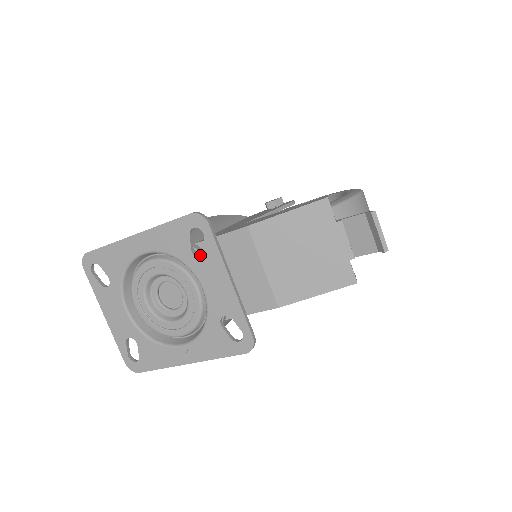
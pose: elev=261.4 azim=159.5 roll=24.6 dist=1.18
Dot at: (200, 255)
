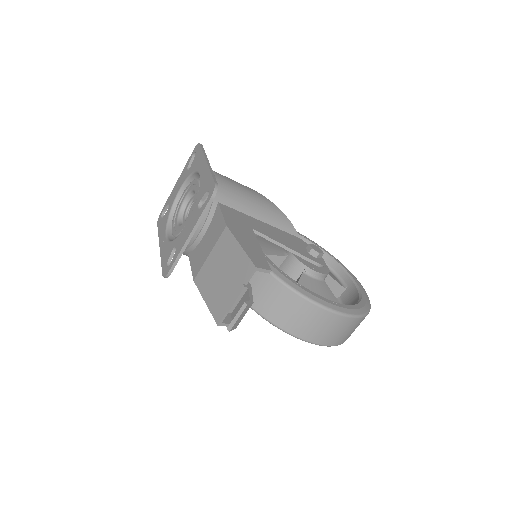
Dot at: (209, 209)
